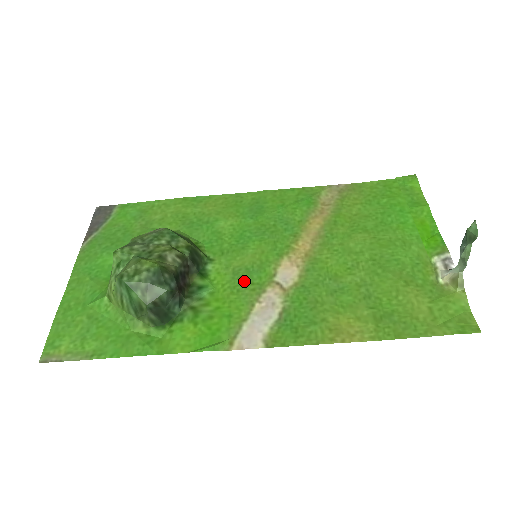
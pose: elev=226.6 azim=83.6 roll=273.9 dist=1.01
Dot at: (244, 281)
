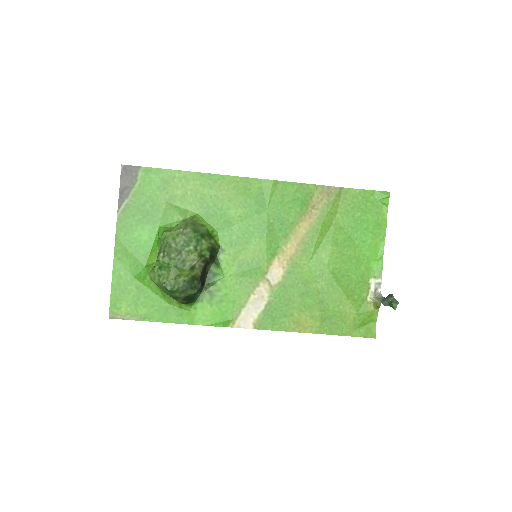
Dot at: (245, 274)
